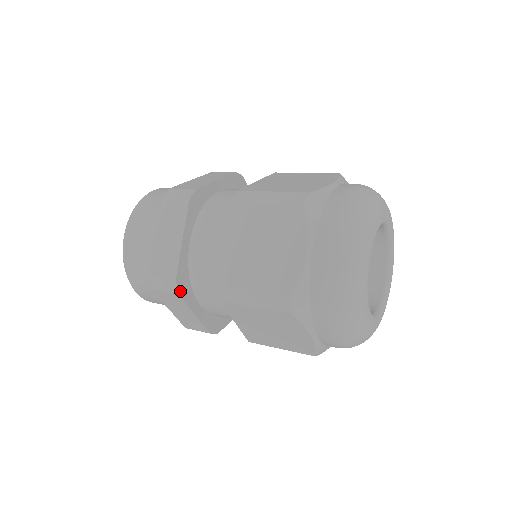
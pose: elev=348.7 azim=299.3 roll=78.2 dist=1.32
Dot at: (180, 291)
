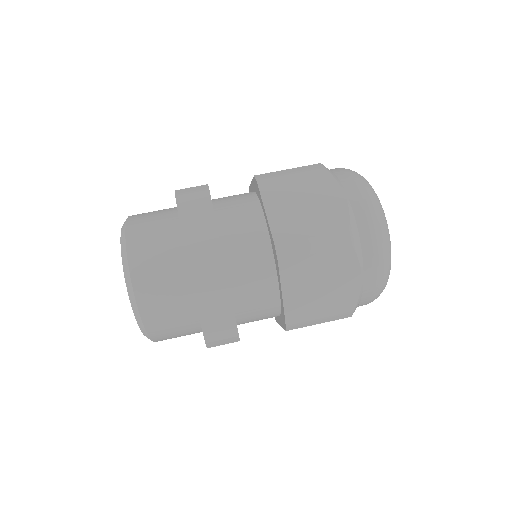
Dot at: occluded
